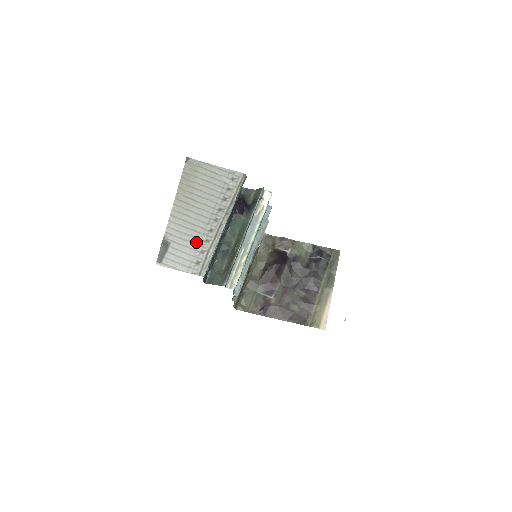
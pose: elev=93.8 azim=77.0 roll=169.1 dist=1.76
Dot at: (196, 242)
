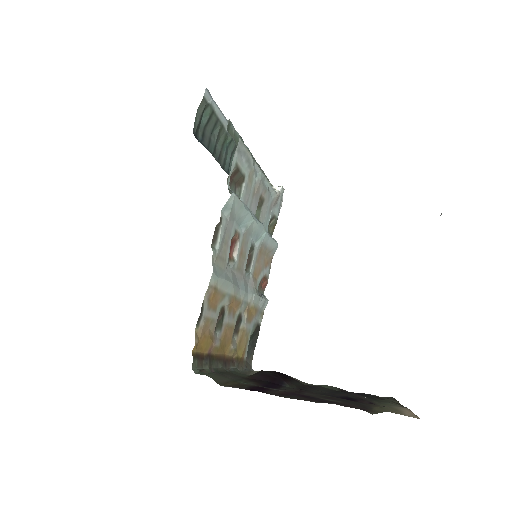
Dot at: occluded
